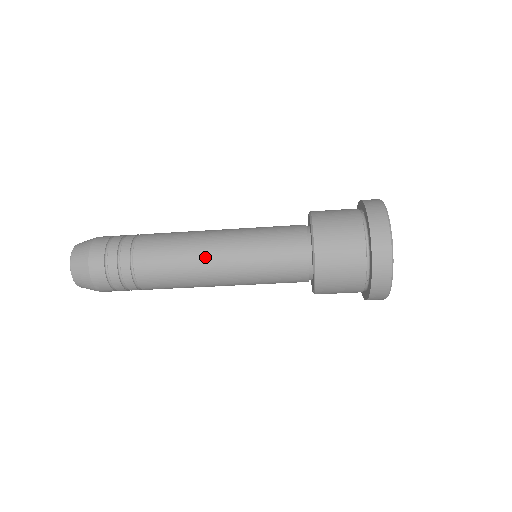
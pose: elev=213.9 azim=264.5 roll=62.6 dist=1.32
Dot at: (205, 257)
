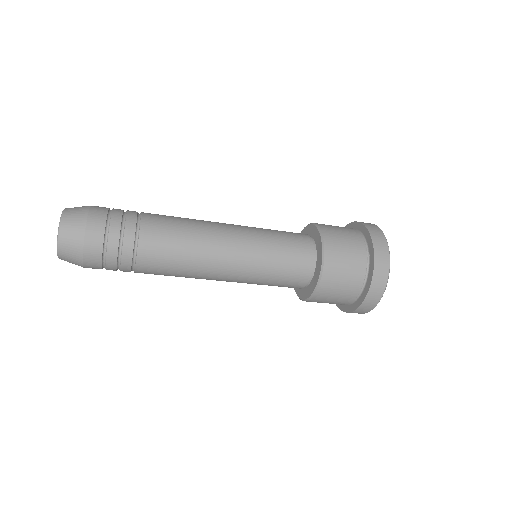
Dot at: (214, 268)
